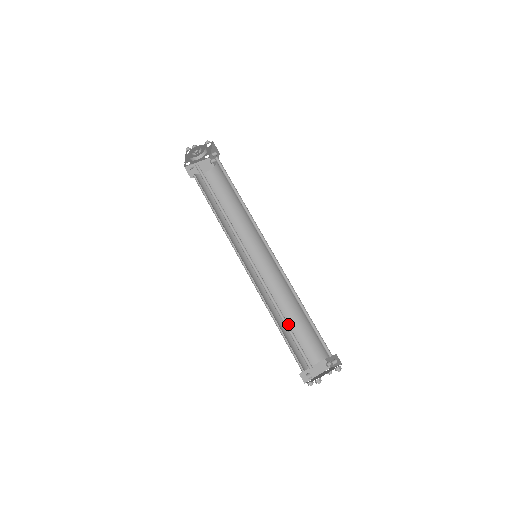
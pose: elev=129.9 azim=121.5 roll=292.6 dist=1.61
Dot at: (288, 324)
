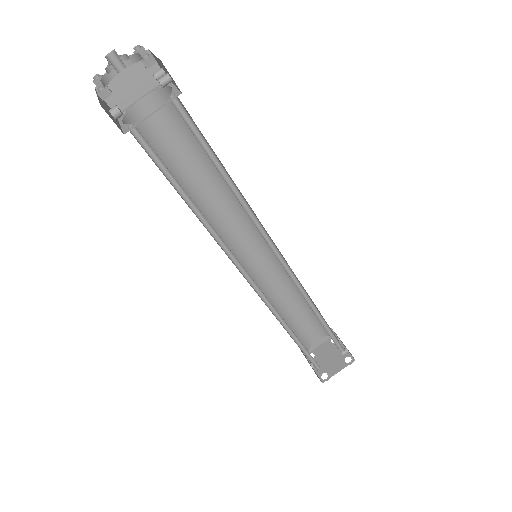
Dot at: (293, 309)
